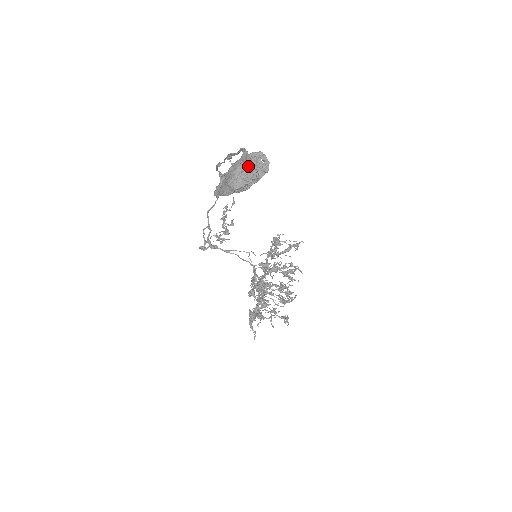
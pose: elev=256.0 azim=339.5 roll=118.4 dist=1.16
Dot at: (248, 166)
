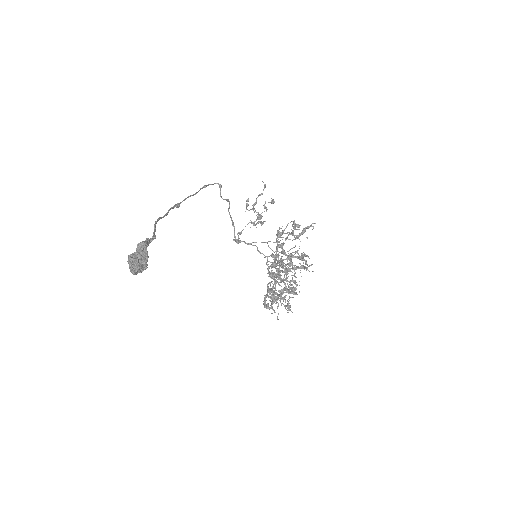
Dot at: (135, 257)
